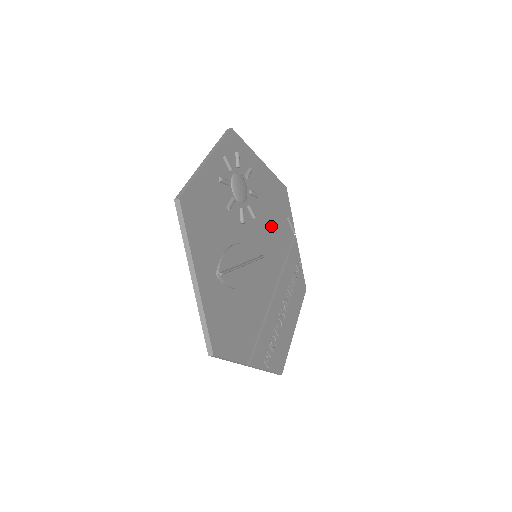
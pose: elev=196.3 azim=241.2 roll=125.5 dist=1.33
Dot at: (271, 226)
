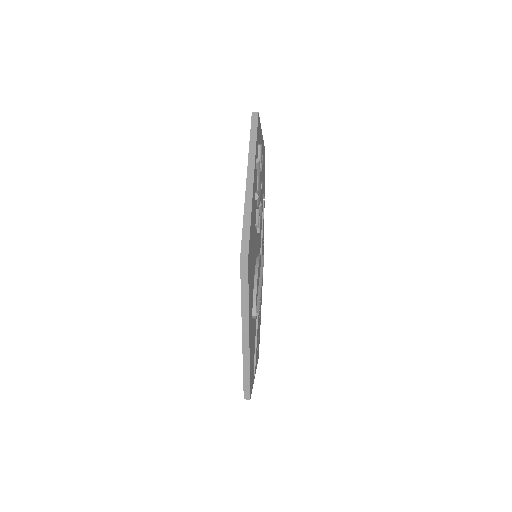
Dot at: occluded
